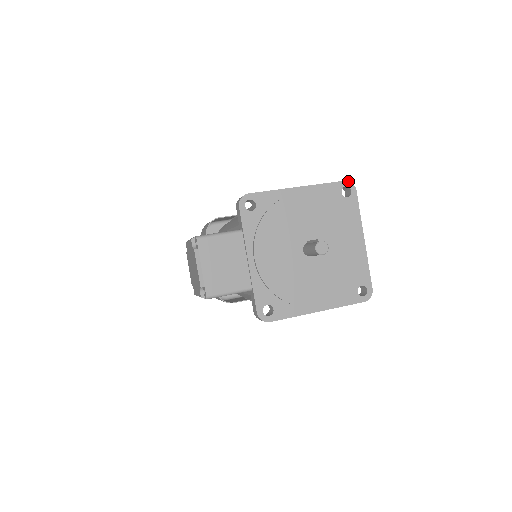
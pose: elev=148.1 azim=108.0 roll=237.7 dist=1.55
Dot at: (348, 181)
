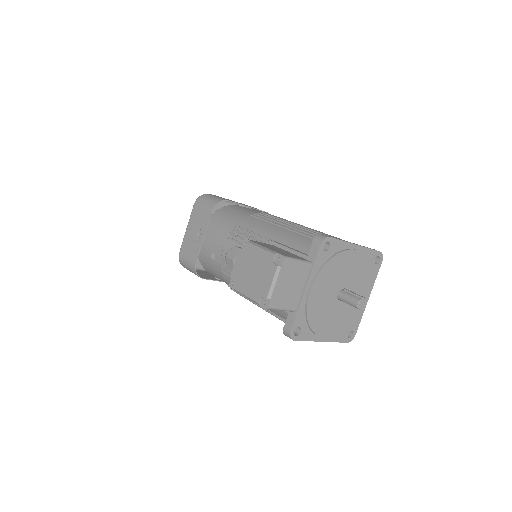
Dot at: occluded
